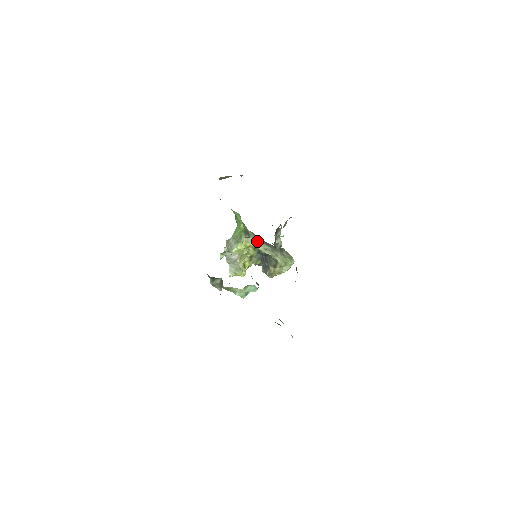
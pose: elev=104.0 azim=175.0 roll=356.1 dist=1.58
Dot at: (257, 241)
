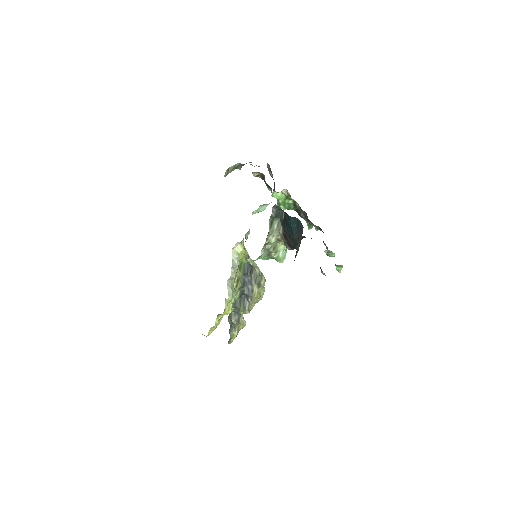
Dot at: occluded
